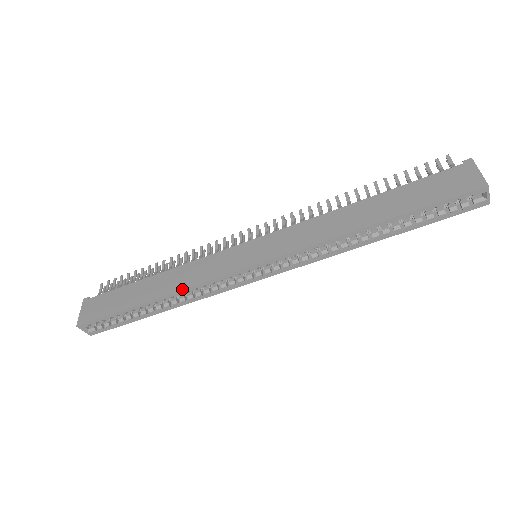
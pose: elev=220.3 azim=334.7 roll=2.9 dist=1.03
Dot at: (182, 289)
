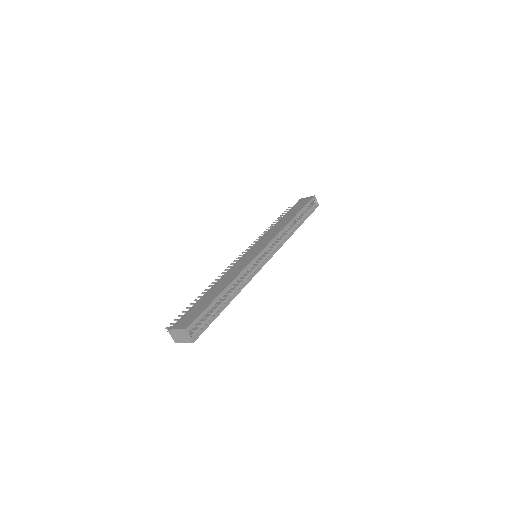
Dot at: (239, 274)
